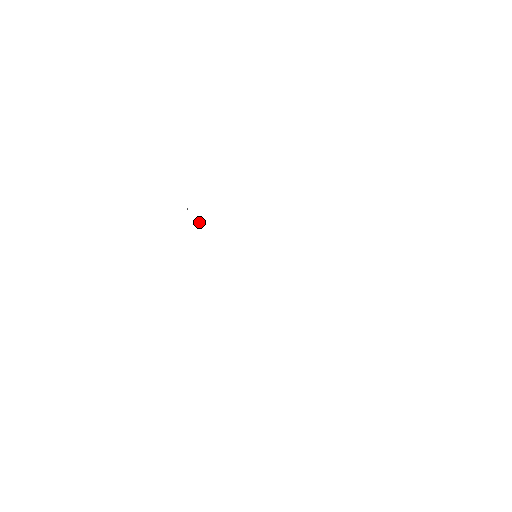
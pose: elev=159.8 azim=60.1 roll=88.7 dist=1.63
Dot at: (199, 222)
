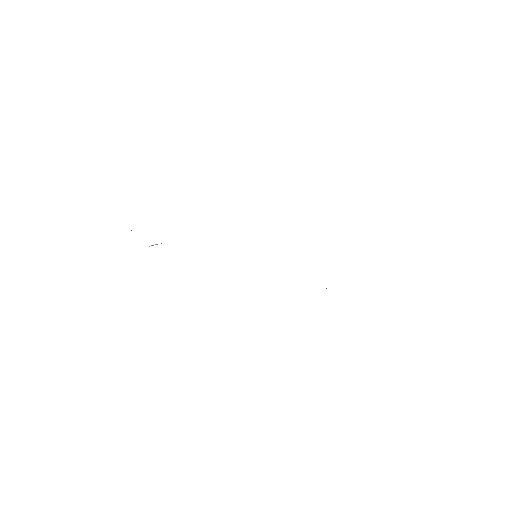
Dot at: (156, 244)
